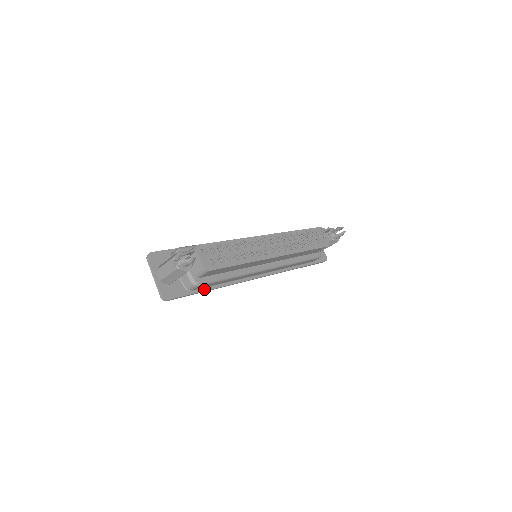
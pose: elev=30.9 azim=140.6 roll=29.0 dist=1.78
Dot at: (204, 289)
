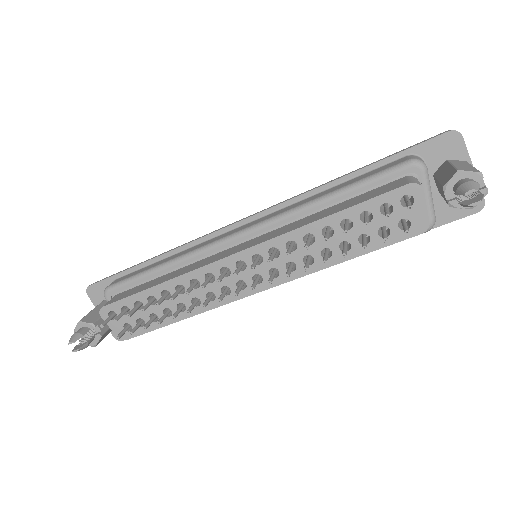
Dot at: occluded
